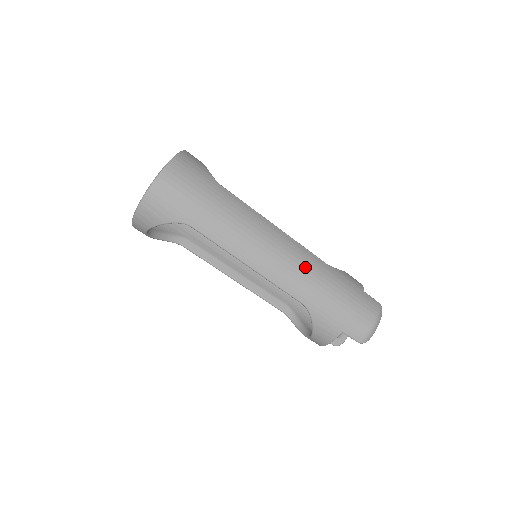
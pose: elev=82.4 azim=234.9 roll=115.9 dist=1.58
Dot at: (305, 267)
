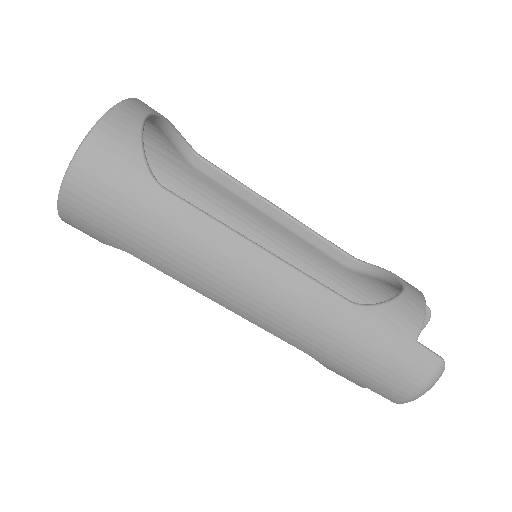
Dot at: (305, 317)
